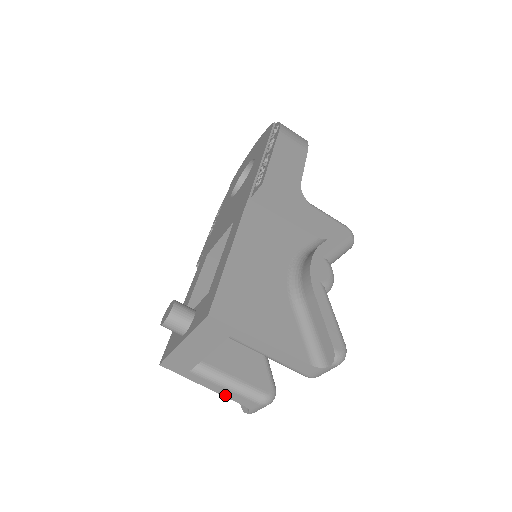
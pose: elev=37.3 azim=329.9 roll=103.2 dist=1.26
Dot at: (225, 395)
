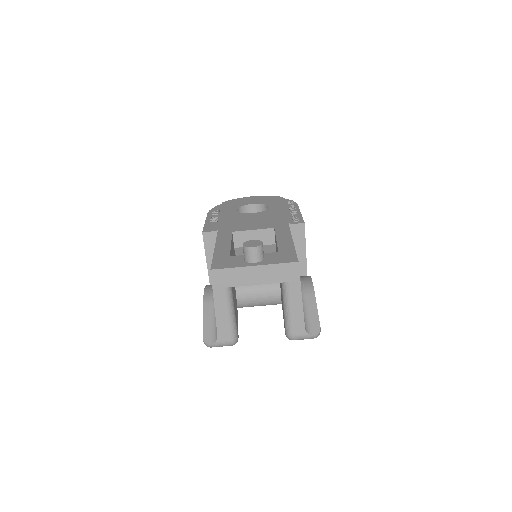
Dot at: (218, 320)
